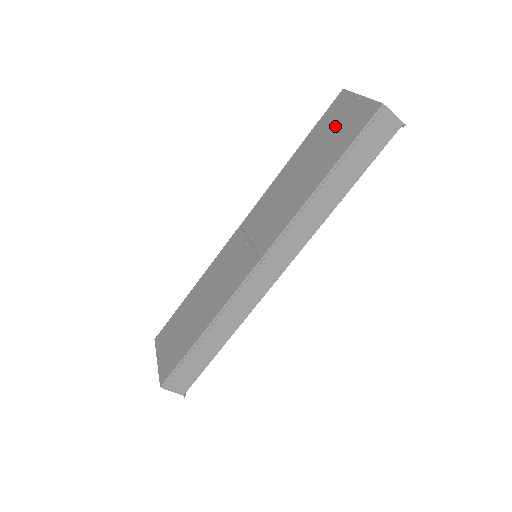
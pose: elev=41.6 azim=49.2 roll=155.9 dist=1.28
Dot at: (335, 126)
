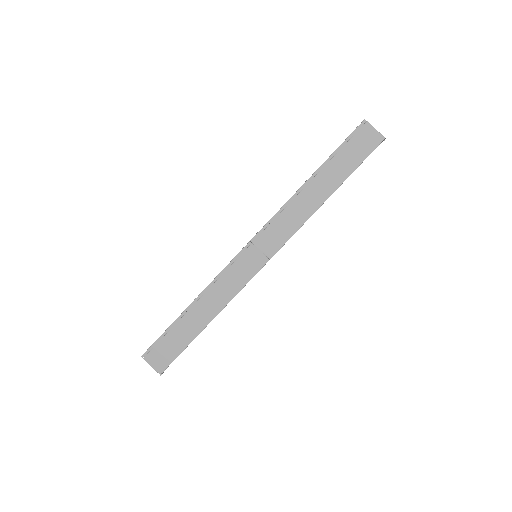
Dot at: occluded
